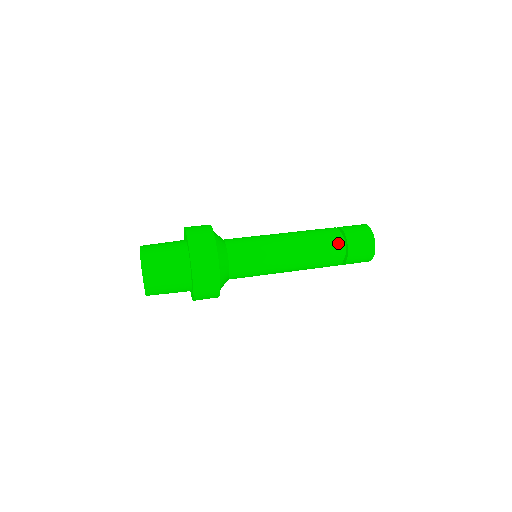
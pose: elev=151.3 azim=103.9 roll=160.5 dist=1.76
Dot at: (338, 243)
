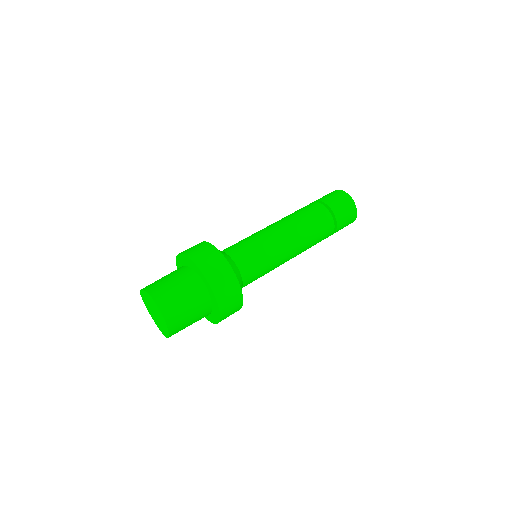
Dot at: (327, 218)
